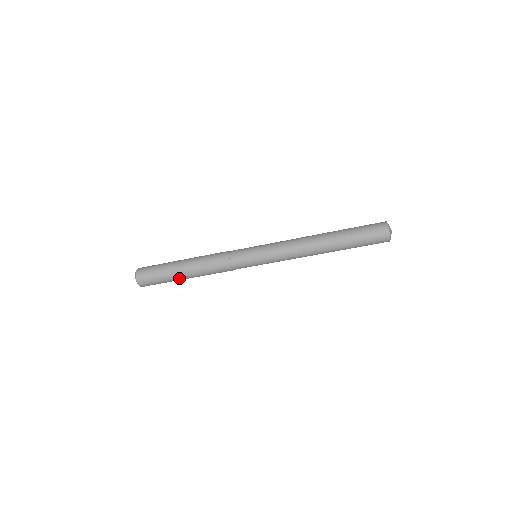
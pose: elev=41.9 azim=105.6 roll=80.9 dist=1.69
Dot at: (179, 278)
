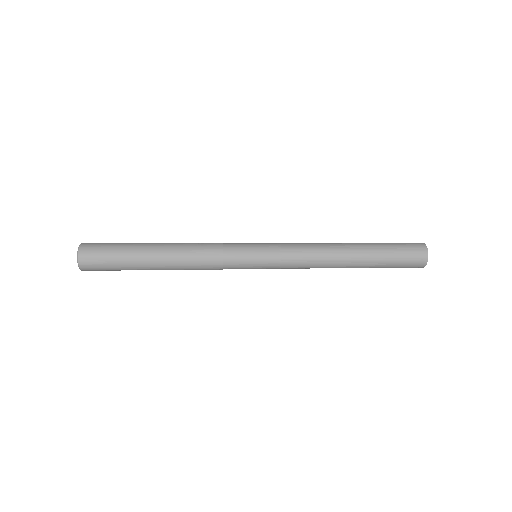
Dot at: (143, 265)
